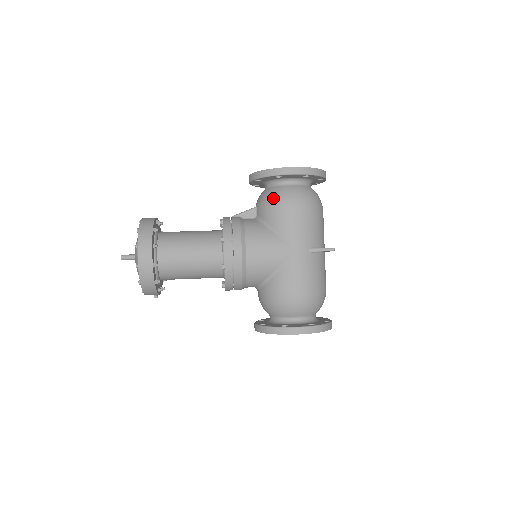
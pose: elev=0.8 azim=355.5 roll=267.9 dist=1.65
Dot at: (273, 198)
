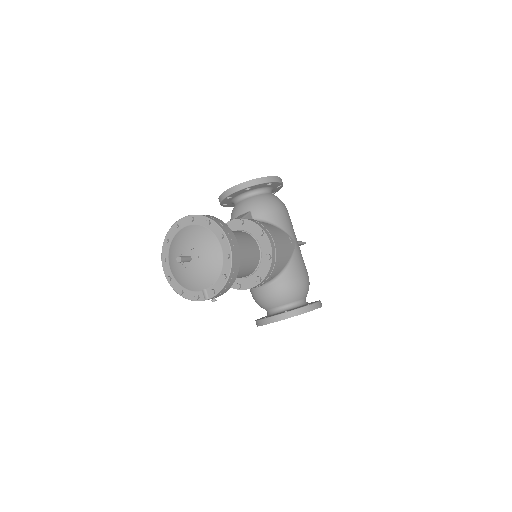
Dot at: (269, 201)
